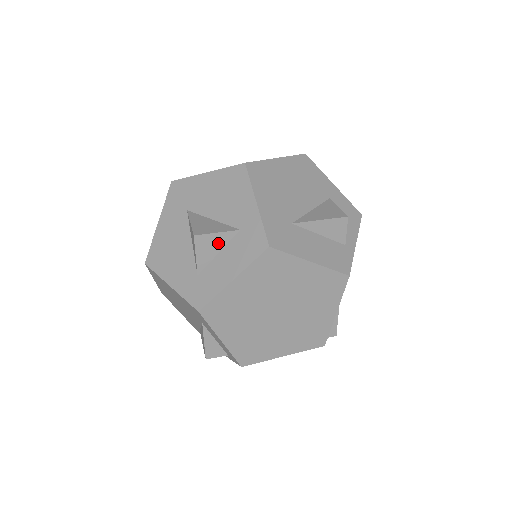
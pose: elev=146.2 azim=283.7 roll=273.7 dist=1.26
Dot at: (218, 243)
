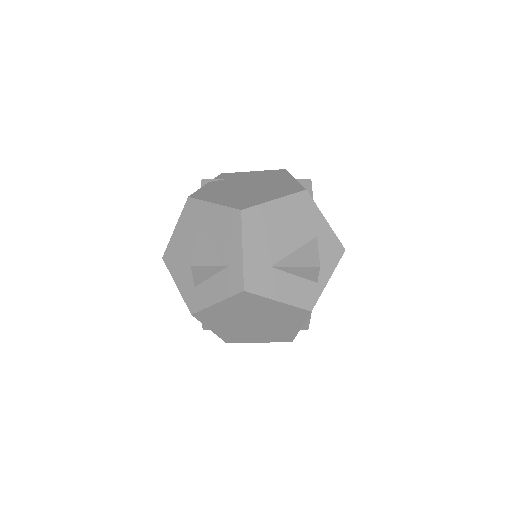
Dot at: (210, 272)
